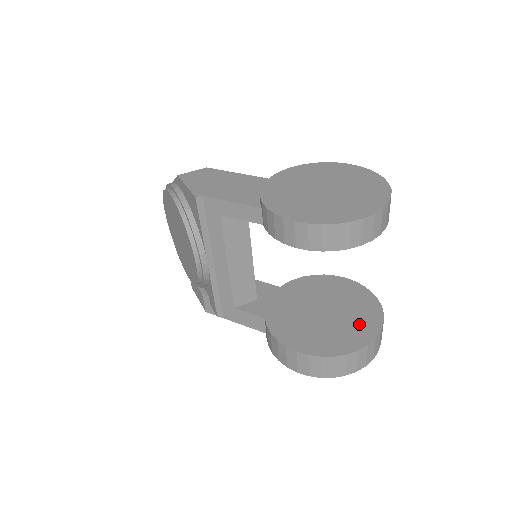
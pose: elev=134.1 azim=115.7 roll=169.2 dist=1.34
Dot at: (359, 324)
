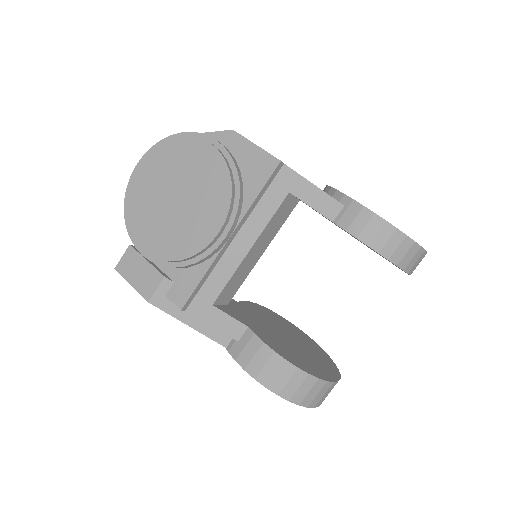
Dot at: (322, 359)
